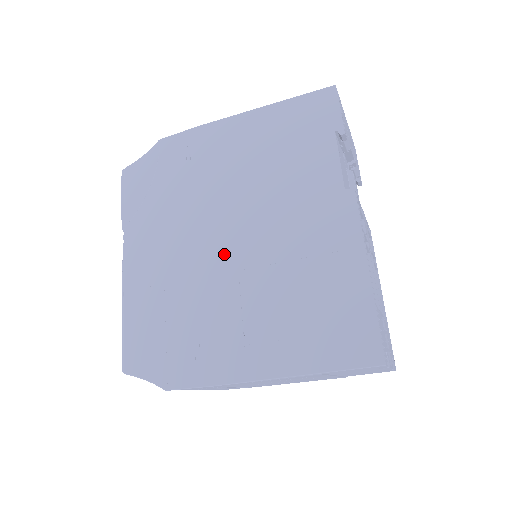
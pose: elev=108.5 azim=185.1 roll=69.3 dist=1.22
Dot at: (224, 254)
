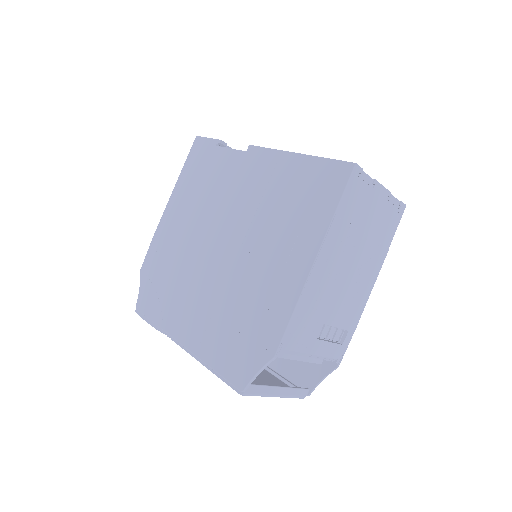
Dot at: (225, 255)
